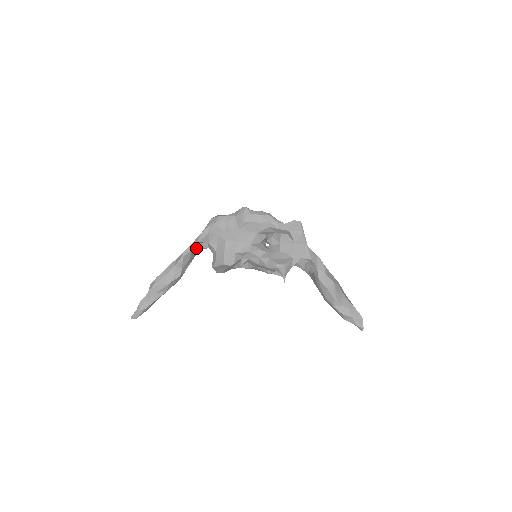
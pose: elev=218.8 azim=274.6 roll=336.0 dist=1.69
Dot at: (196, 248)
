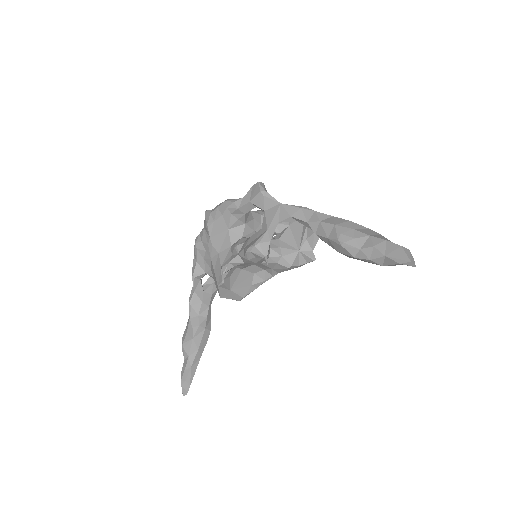
Dot at: (206, 287)
